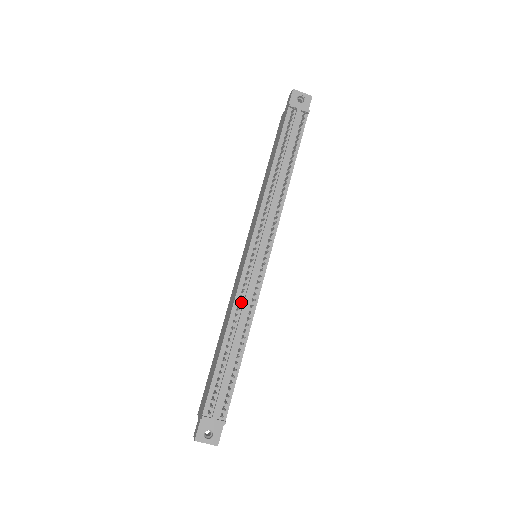
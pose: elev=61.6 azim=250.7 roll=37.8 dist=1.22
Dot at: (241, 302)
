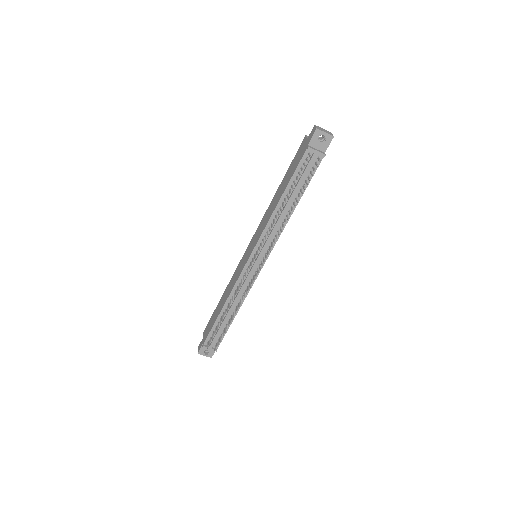
Dot at: occluded
